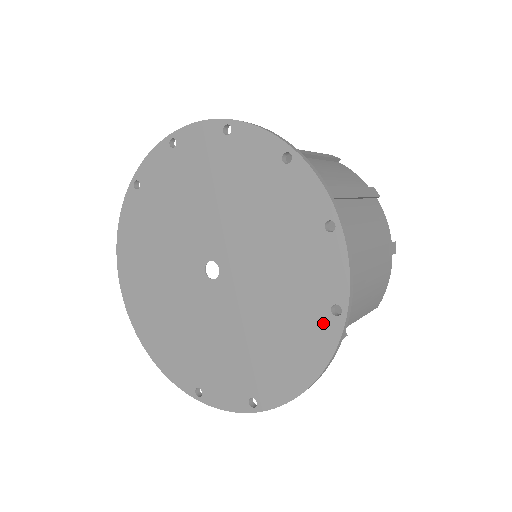
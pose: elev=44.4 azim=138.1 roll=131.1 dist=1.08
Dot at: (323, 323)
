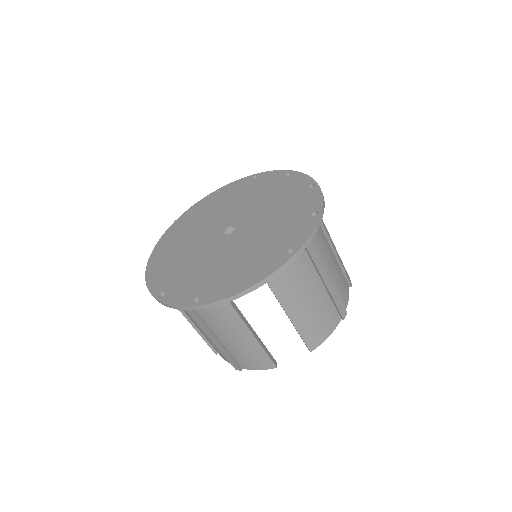
Dot at: (278, 257)
